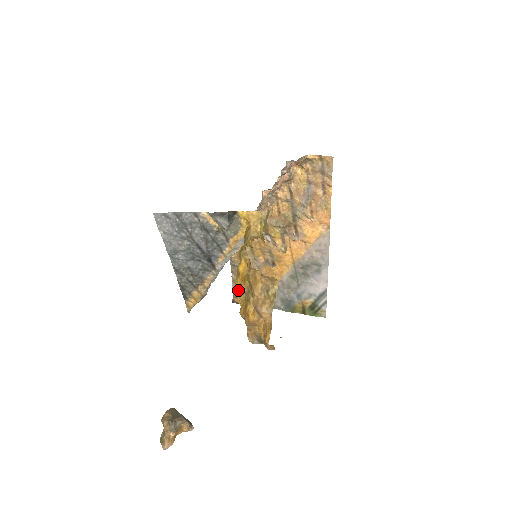
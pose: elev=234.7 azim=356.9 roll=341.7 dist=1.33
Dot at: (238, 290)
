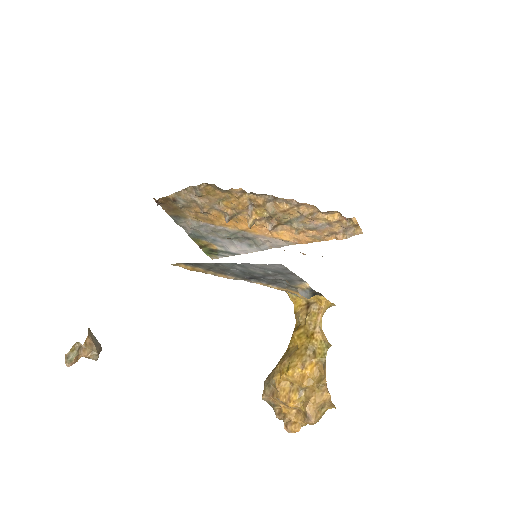
Dot at: (293, 376)
